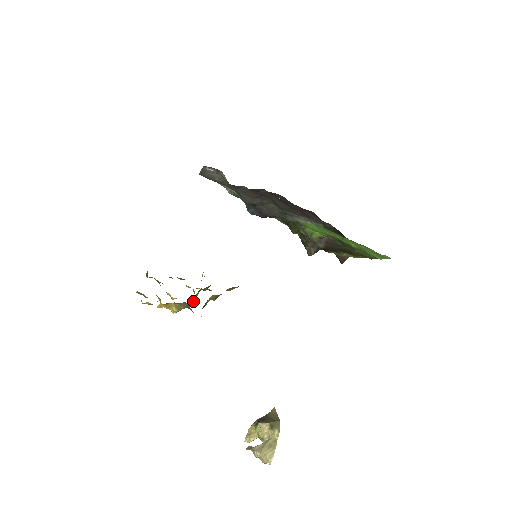
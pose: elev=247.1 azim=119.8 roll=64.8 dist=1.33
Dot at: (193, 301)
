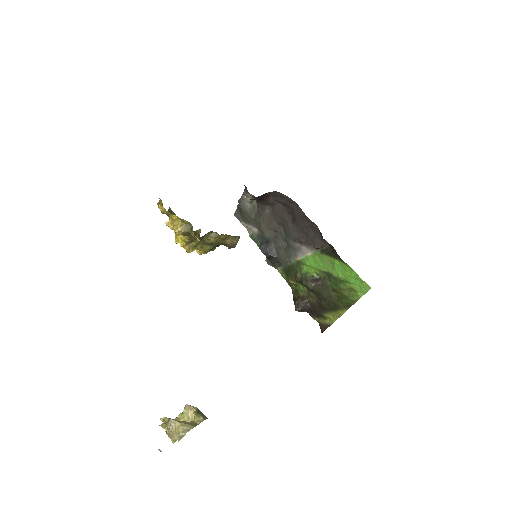
Dot at: (191, 250)
